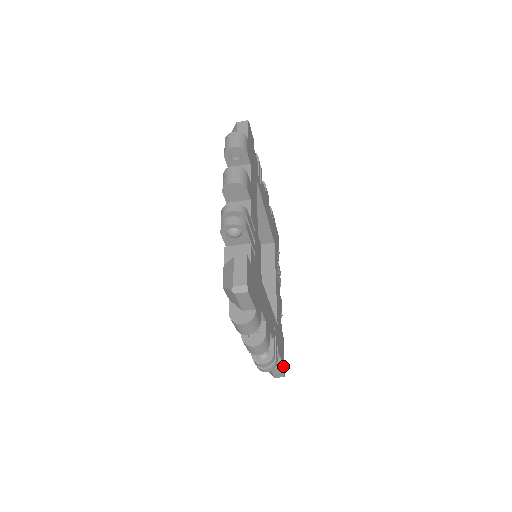
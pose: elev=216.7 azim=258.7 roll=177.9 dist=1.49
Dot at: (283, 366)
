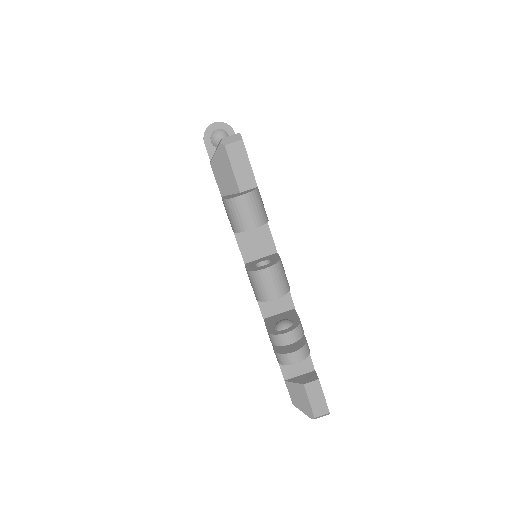
Dot at: occluded
